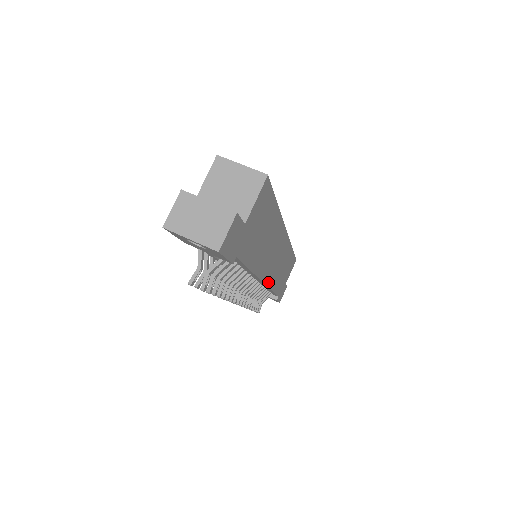
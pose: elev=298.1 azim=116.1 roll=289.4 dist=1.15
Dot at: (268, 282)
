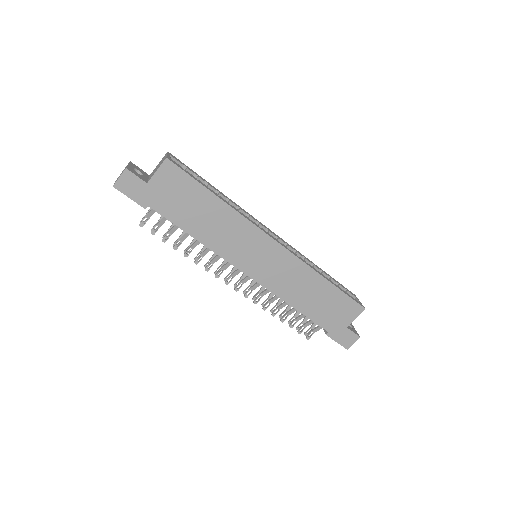
Dot at: (263, 282)
